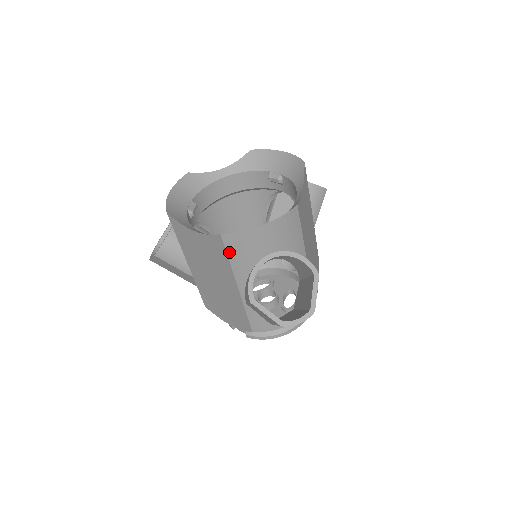
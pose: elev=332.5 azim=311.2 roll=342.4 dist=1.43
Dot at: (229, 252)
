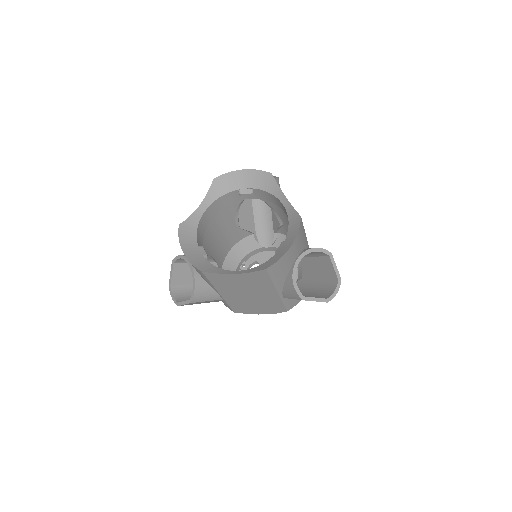
Dot at: (272, 276)
